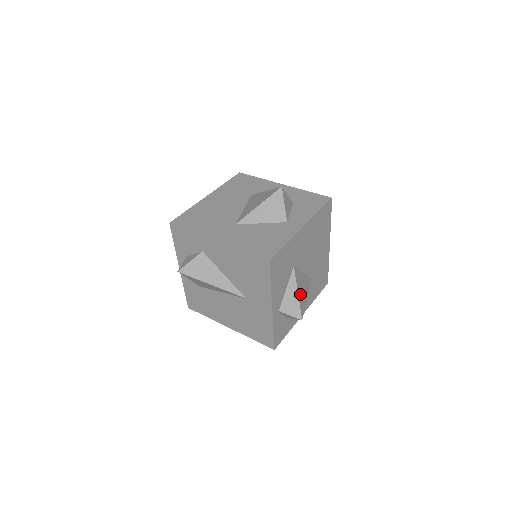
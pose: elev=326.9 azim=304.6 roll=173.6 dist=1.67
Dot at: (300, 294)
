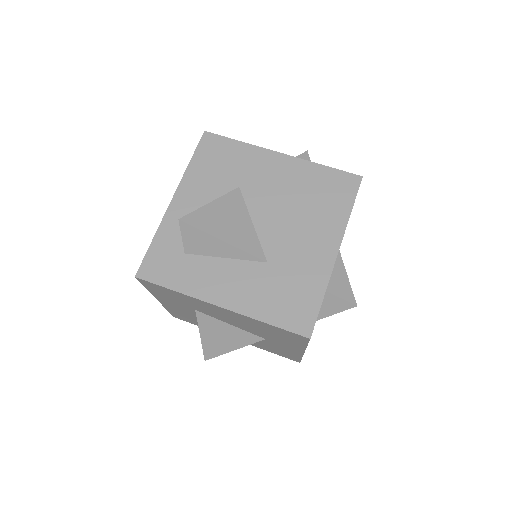
Dot at: (214, 212)
